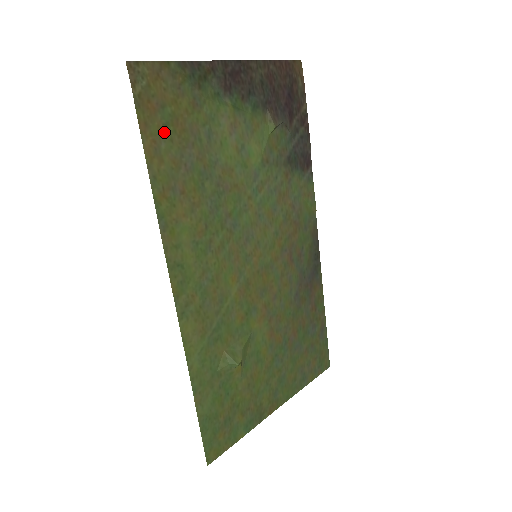
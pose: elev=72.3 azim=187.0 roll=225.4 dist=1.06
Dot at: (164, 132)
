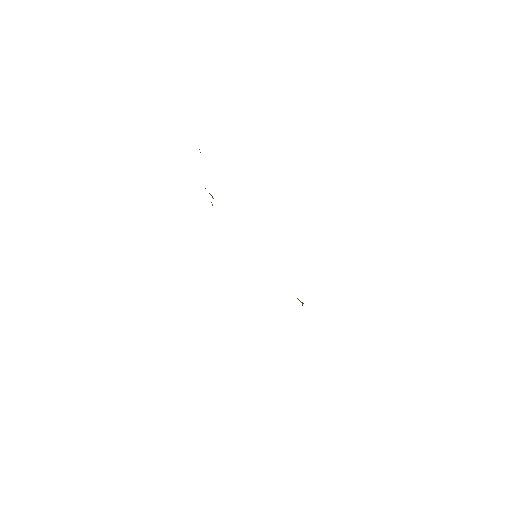
Dot at: occluded
